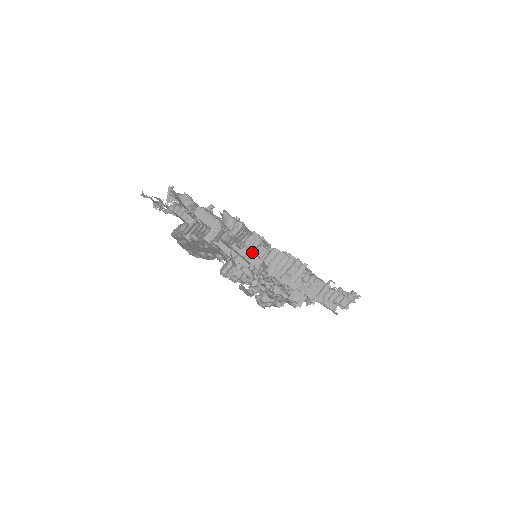
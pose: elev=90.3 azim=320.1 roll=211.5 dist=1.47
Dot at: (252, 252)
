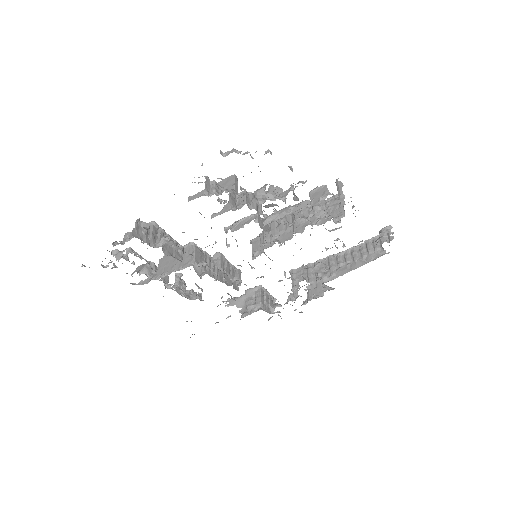
Dot at: occluded
